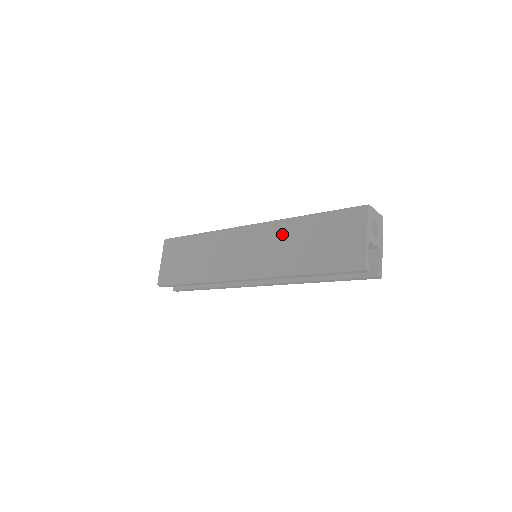
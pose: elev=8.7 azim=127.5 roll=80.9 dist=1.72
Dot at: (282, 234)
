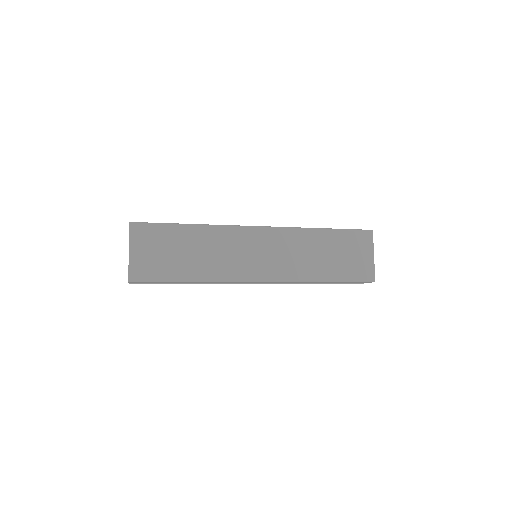
Dot at: (299, 242)
